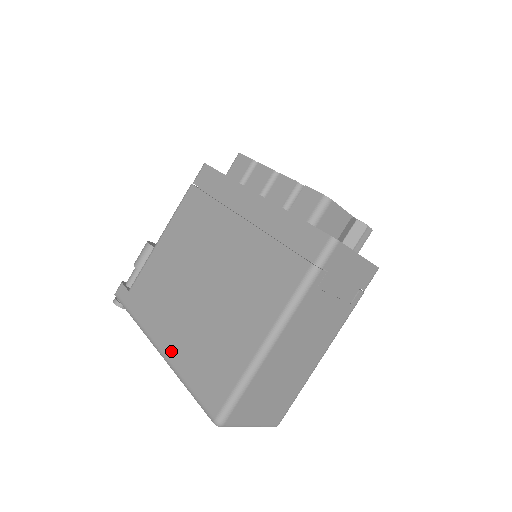
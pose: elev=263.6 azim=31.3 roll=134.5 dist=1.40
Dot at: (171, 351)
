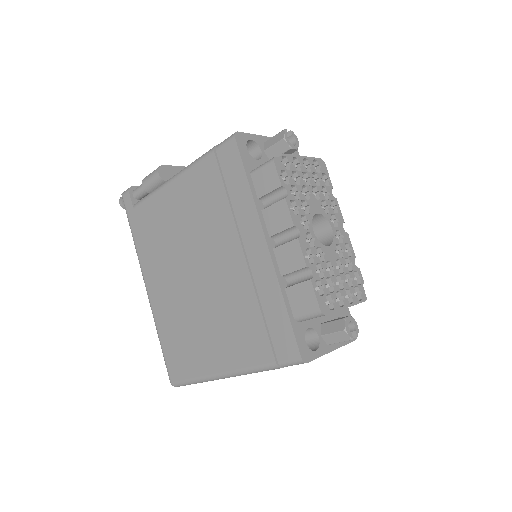
Dot at: (155, 303)
